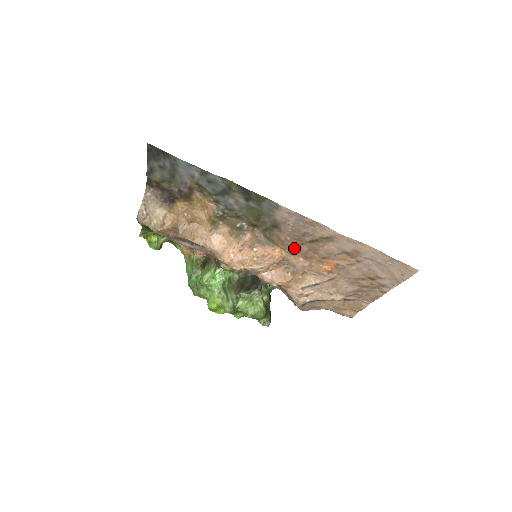
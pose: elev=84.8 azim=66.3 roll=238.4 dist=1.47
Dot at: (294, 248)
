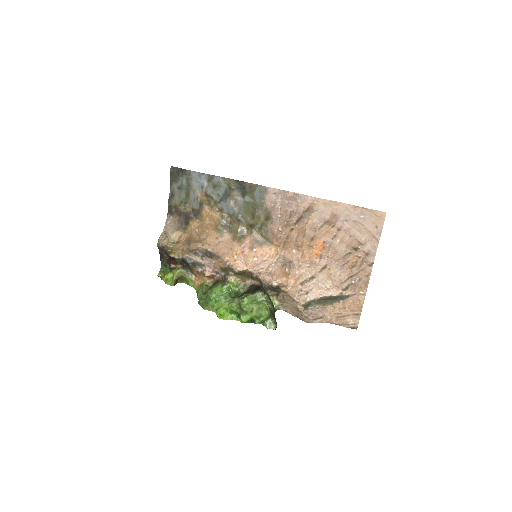
Dot at: (286, 239)
